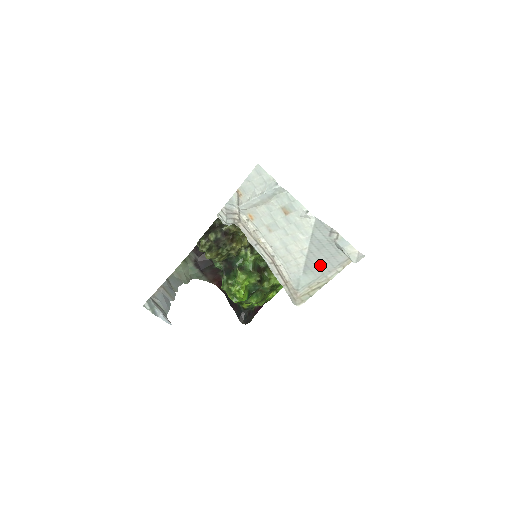
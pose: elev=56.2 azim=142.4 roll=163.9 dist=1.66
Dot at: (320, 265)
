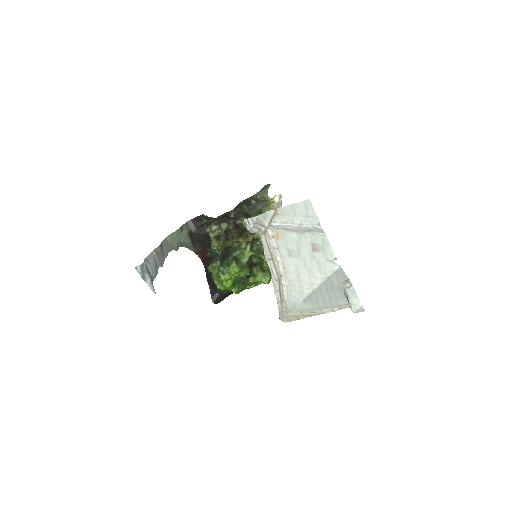
Dot at: (321, 300)
